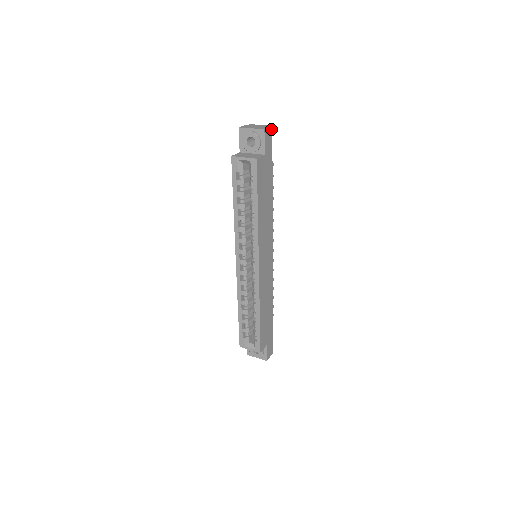
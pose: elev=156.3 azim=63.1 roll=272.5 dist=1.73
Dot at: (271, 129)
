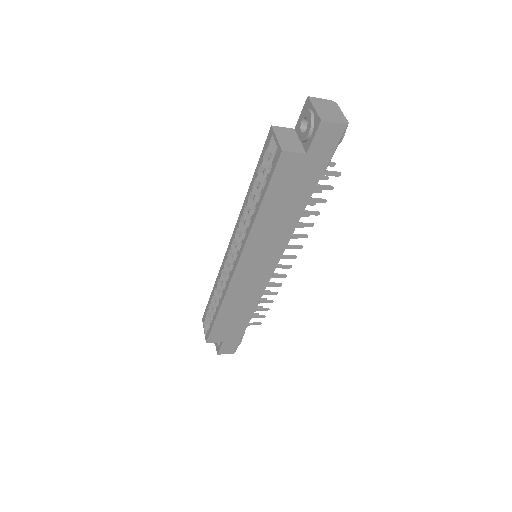
Dot at: (342, 127)
